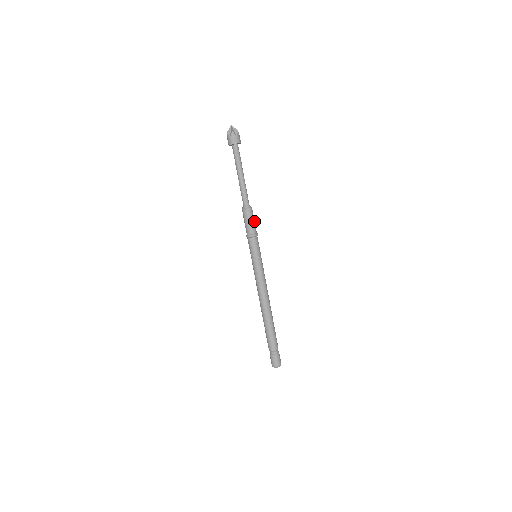
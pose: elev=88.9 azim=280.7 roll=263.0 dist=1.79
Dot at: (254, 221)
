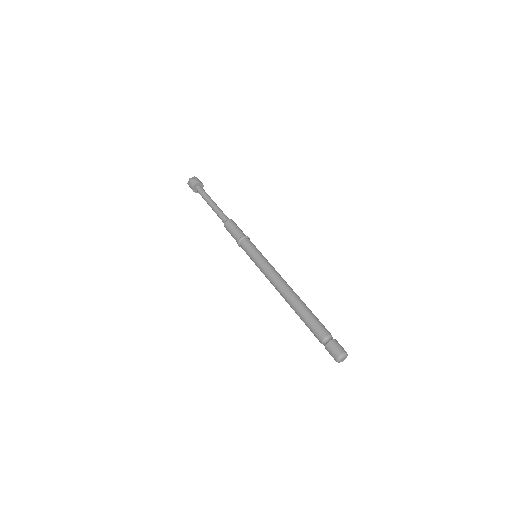
Dot at: (239, 228)
